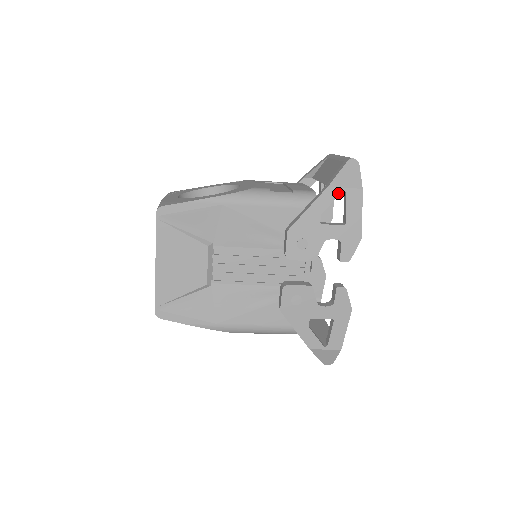
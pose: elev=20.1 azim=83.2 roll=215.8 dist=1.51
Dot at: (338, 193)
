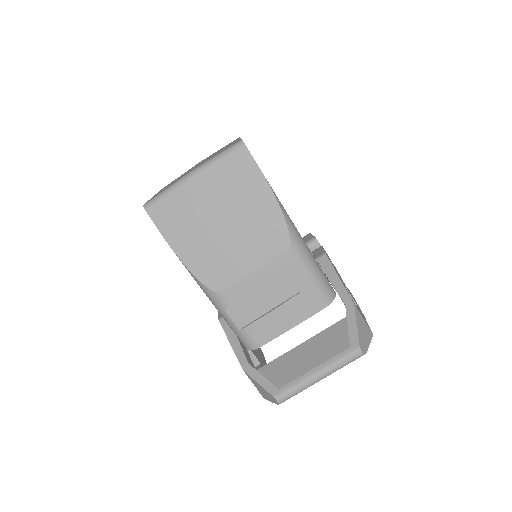
Dot at: occluded
